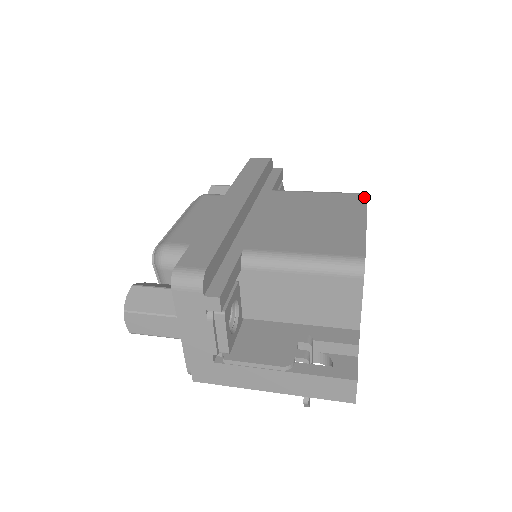
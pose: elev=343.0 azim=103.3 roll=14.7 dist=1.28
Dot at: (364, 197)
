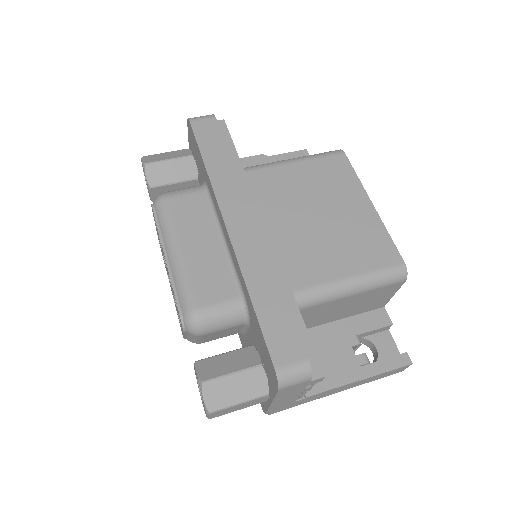
Dot at: (345, 160)
